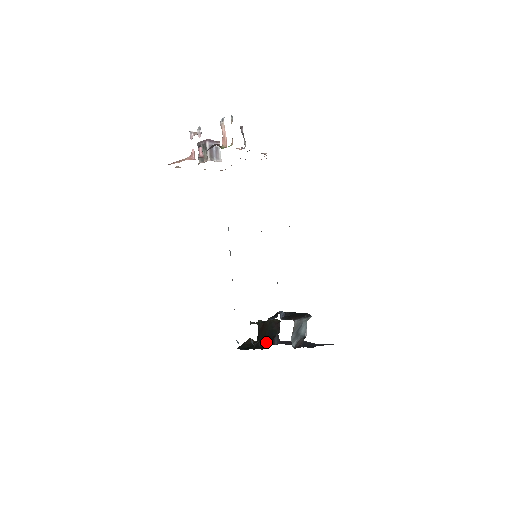
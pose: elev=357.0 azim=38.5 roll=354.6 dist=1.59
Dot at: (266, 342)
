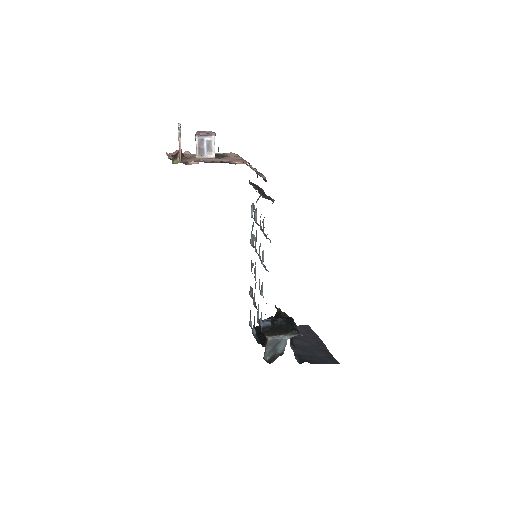
Dot at: occluded
